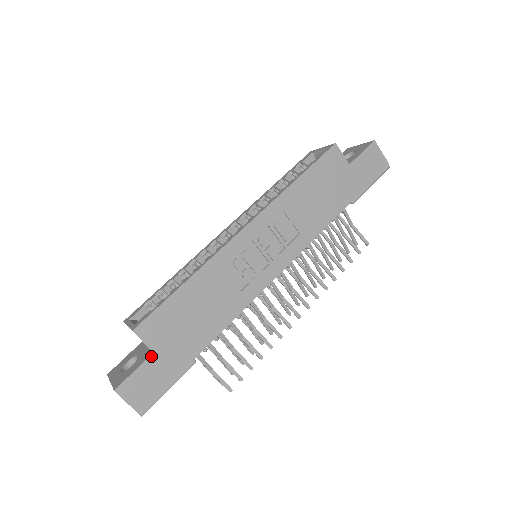
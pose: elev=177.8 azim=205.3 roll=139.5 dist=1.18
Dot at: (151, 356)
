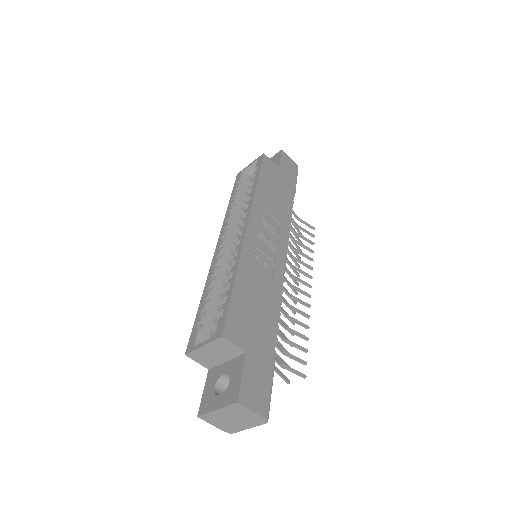
Dot at: (246, 357)
